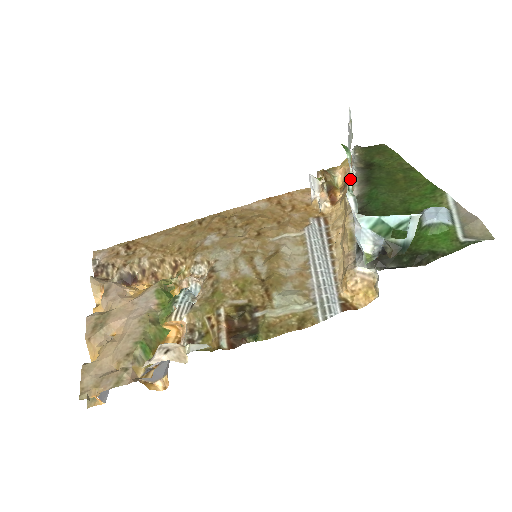
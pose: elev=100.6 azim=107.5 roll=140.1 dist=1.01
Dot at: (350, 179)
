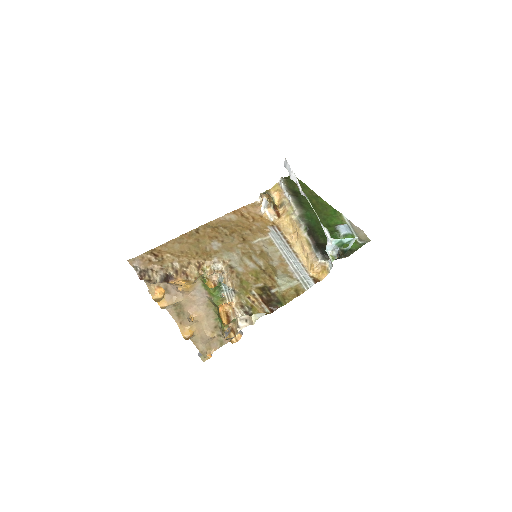
Dot at: (317, 216)
